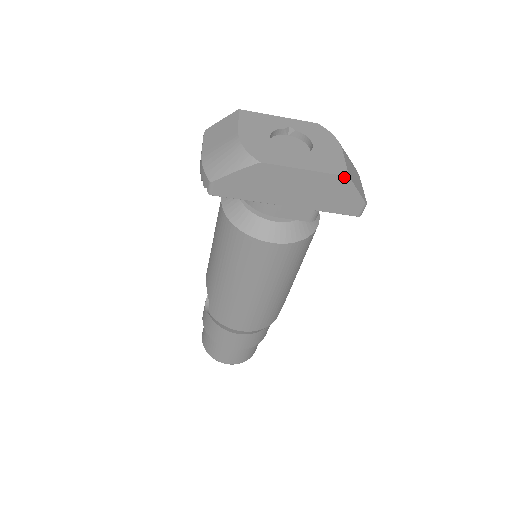
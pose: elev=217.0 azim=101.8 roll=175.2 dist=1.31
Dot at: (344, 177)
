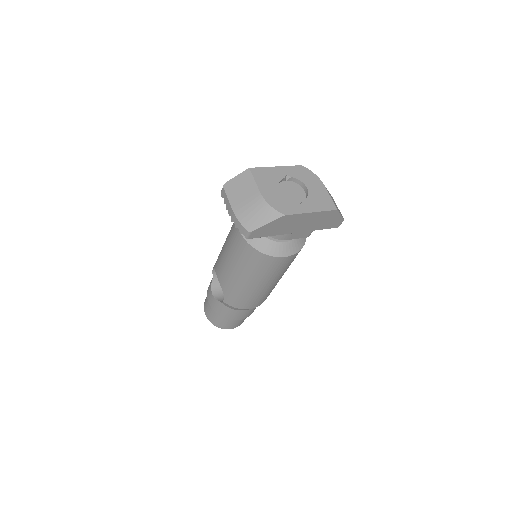
Dot at: (334, 211)
